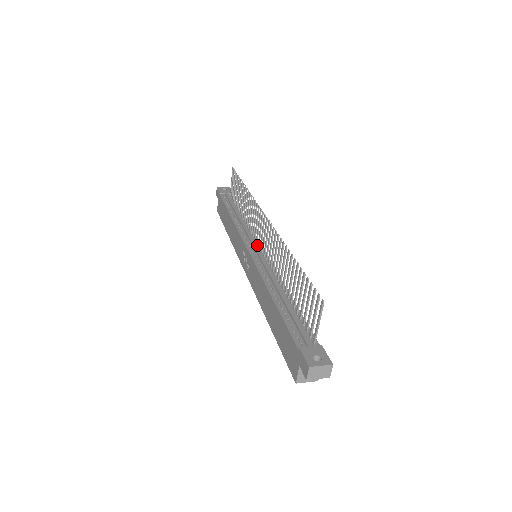
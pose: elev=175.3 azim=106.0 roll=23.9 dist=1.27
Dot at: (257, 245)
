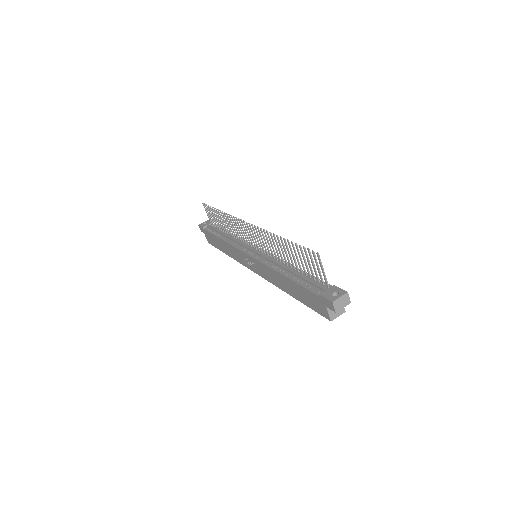
Dot at: (252, 248)
